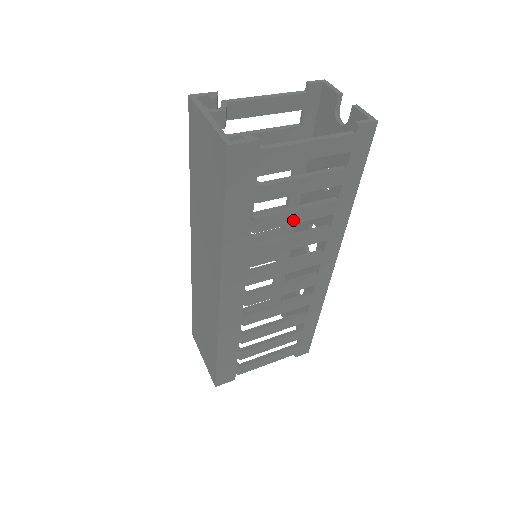
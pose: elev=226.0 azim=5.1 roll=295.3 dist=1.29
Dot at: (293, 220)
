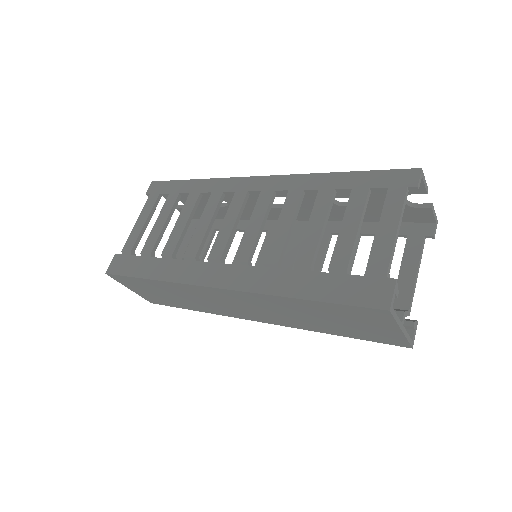
Dot at: occluded
